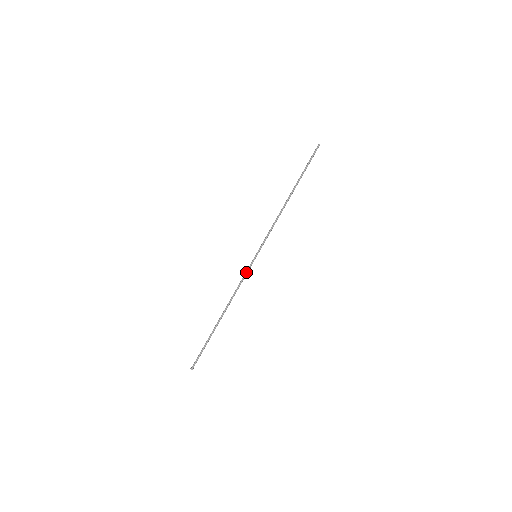
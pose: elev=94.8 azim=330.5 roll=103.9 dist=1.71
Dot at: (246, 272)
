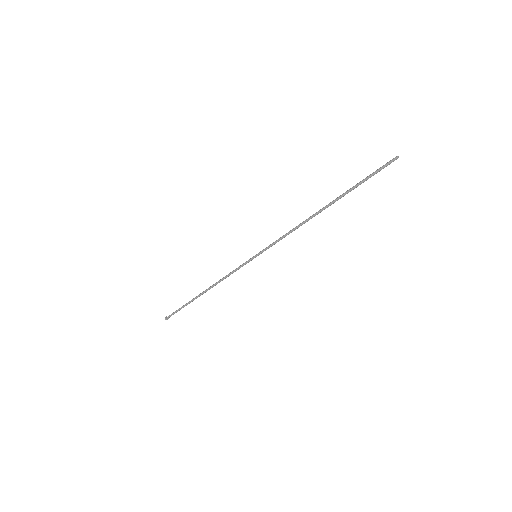
Dot at: (239, 266)
